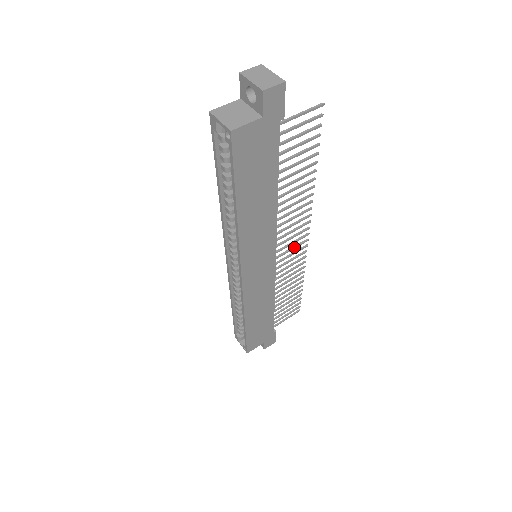
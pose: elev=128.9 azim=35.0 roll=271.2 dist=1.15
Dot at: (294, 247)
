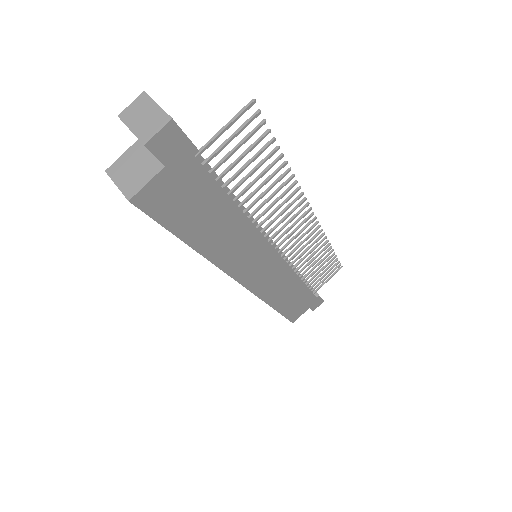
Dot at: (300, 232)
